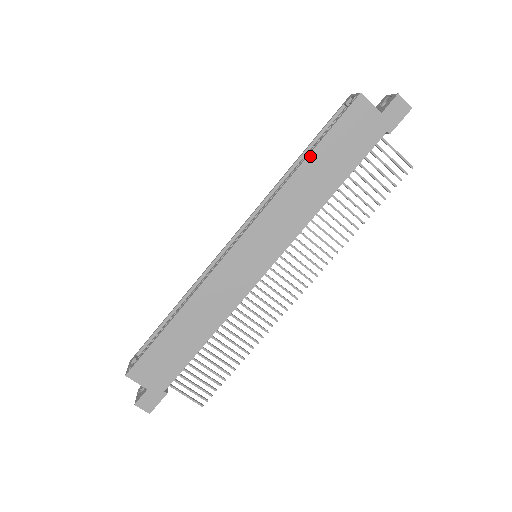
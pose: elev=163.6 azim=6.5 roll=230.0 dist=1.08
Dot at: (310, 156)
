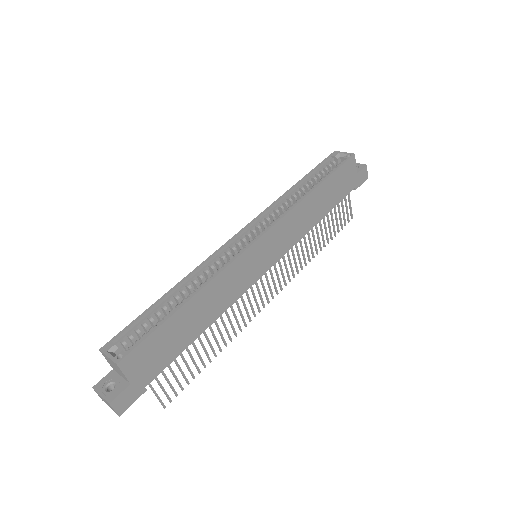
Dot at: (320, 185)
